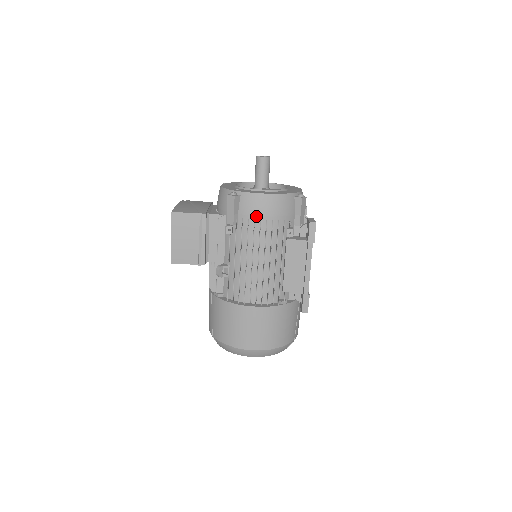
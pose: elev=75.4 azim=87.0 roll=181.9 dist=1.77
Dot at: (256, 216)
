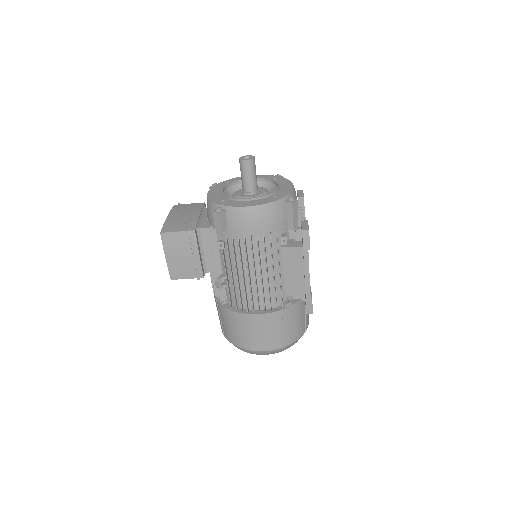
Dot at: (245, 230)
